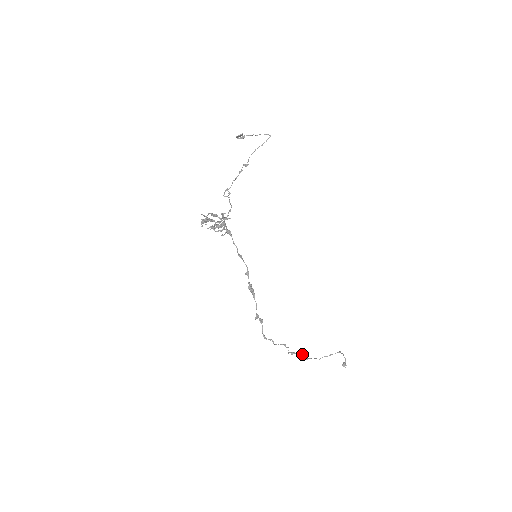
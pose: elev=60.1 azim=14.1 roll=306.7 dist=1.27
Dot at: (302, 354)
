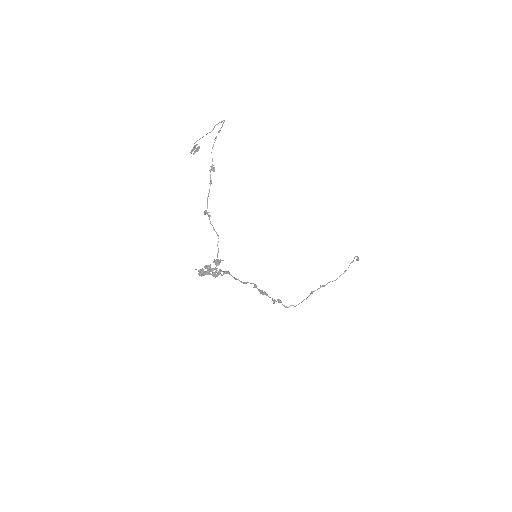
Dot at: (320, 287)
